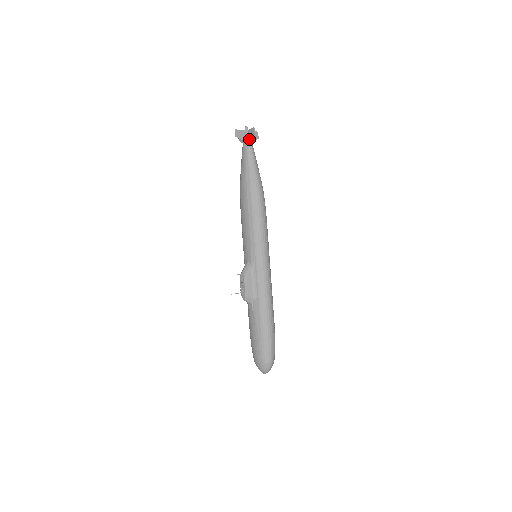
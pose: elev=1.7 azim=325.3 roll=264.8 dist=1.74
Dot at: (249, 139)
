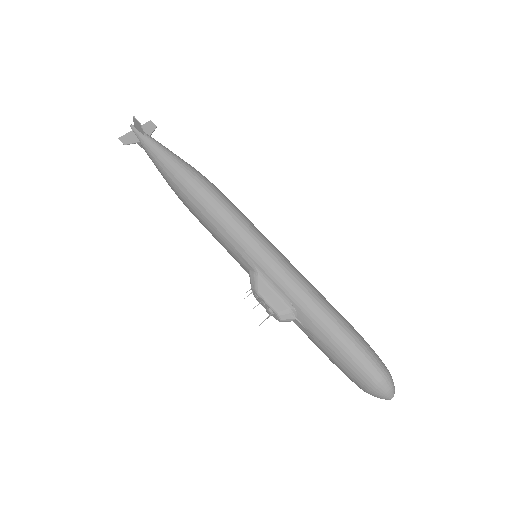
Dot at: (142, 135)
